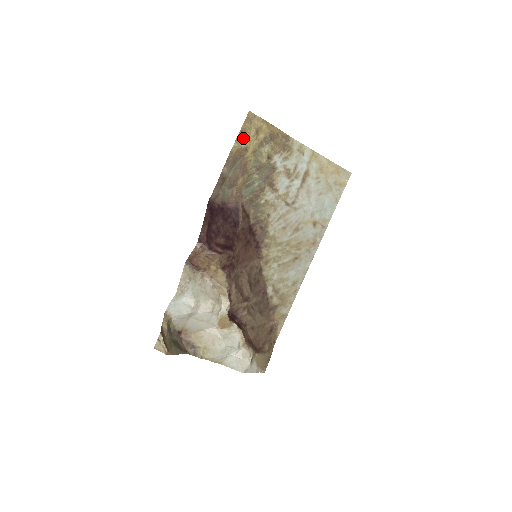
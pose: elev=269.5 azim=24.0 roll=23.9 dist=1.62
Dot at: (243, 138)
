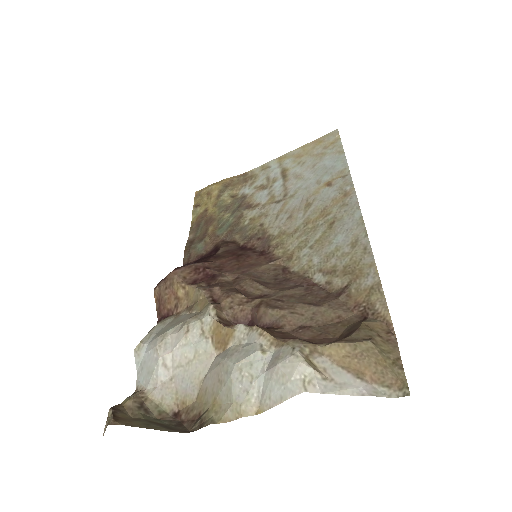
Dot at: (199, 208)
